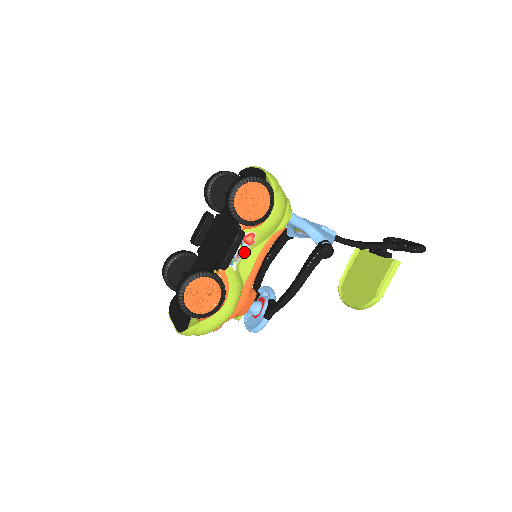
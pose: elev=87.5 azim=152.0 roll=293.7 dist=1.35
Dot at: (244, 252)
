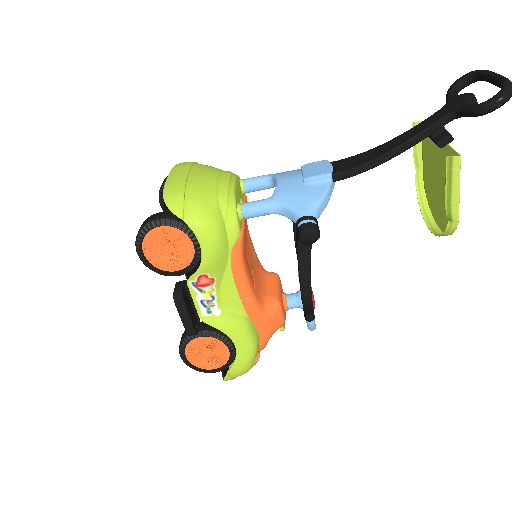
Dot at: (214, 292)
